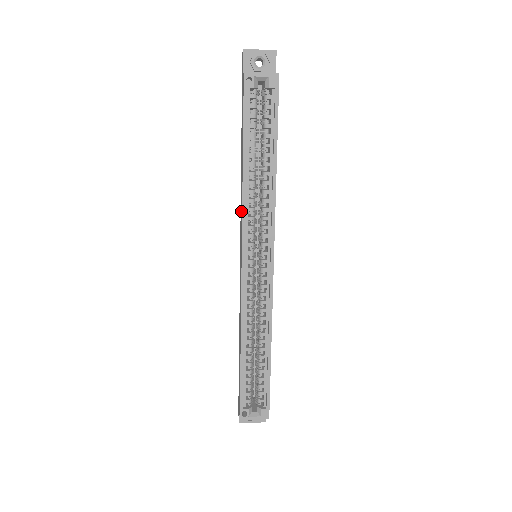
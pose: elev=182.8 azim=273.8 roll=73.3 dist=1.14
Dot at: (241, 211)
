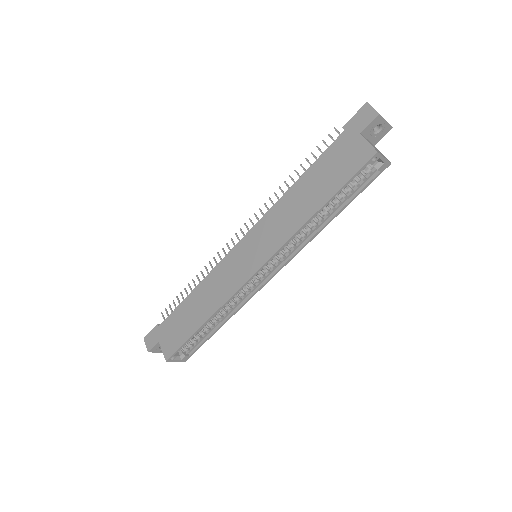
Dot at: (279, 229)
